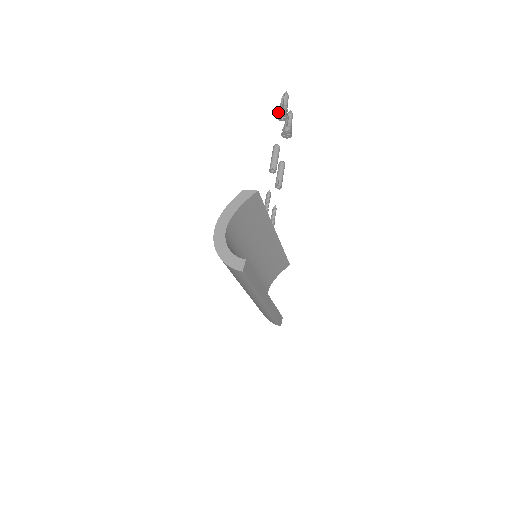
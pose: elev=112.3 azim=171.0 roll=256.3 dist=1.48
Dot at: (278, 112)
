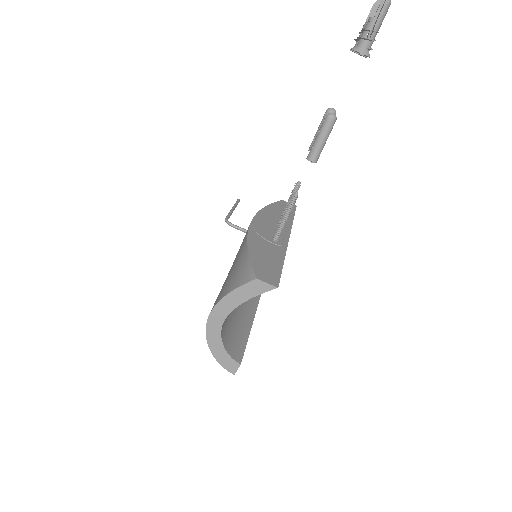
Dot at: (358, 38)
